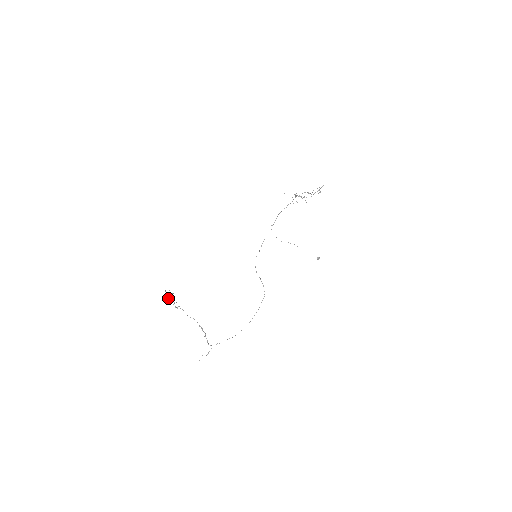
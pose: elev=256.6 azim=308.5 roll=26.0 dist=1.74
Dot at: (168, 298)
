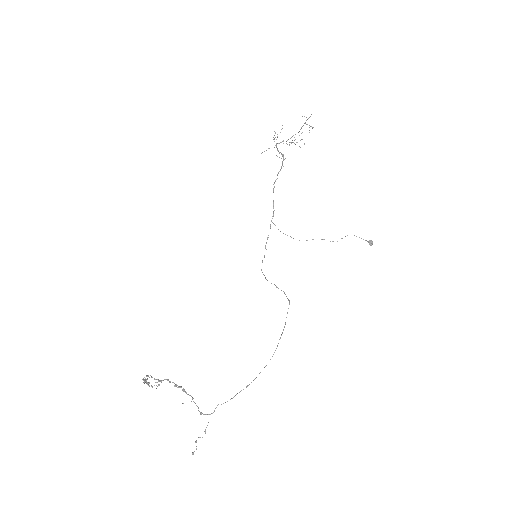
Dot at: occluded
